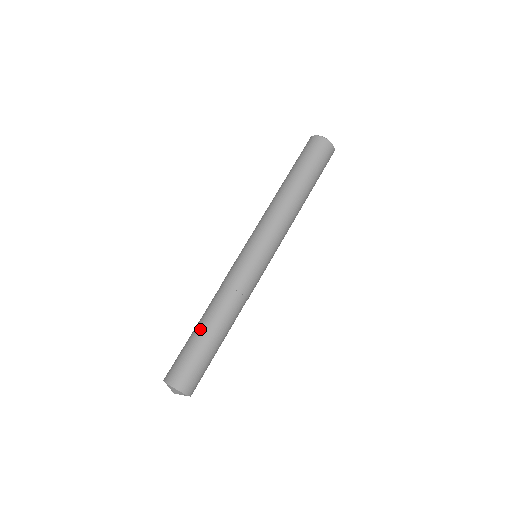
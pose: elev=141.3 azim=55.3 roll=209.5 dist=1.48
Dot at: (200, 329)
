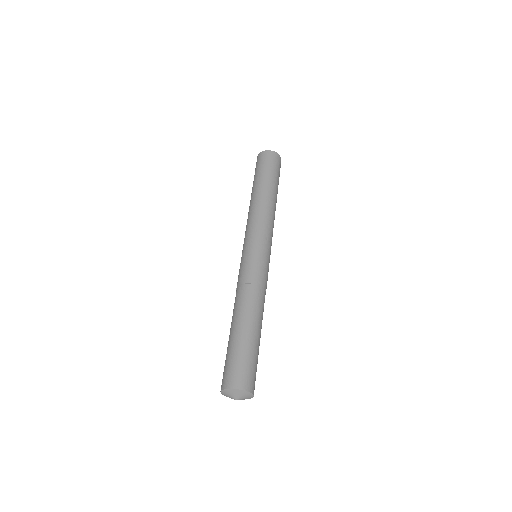
Dot at: (240, 328)
